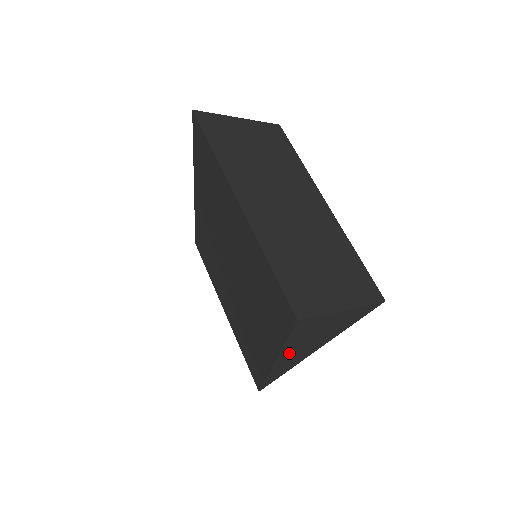
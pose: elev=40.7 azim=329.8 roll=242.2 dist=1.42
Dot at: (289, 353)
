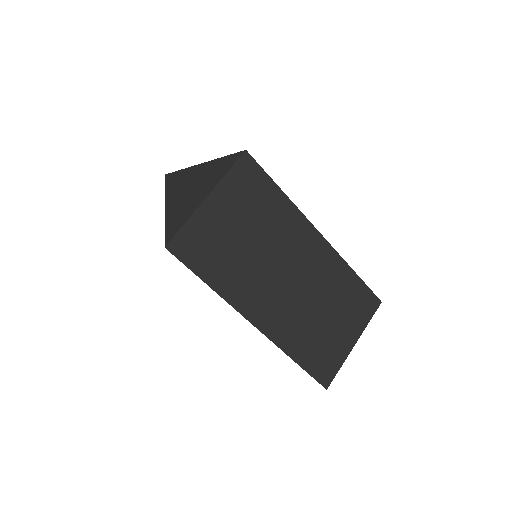
Dot at: occluded
